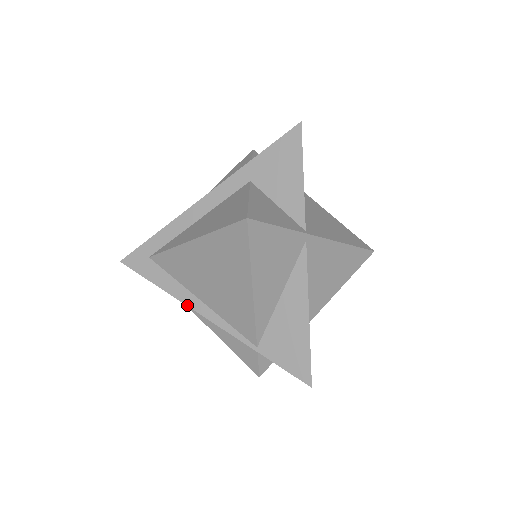
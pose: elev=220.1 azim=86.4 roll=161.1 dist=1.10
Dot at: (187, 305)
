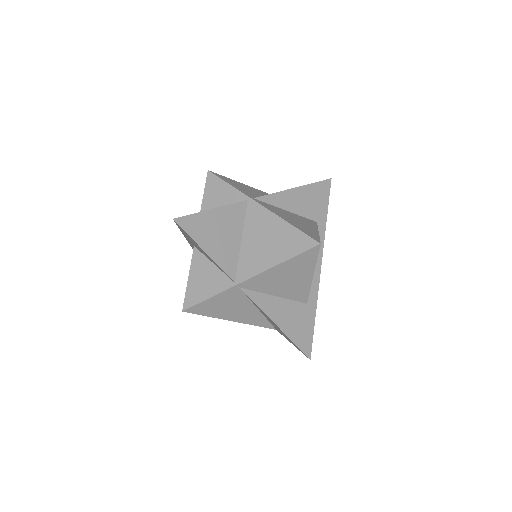
Dot at: occluded
